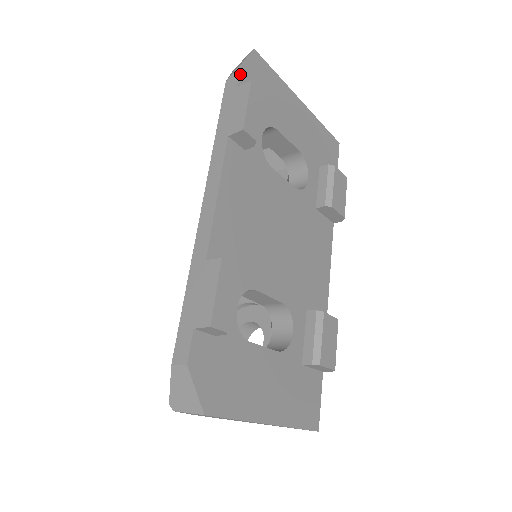
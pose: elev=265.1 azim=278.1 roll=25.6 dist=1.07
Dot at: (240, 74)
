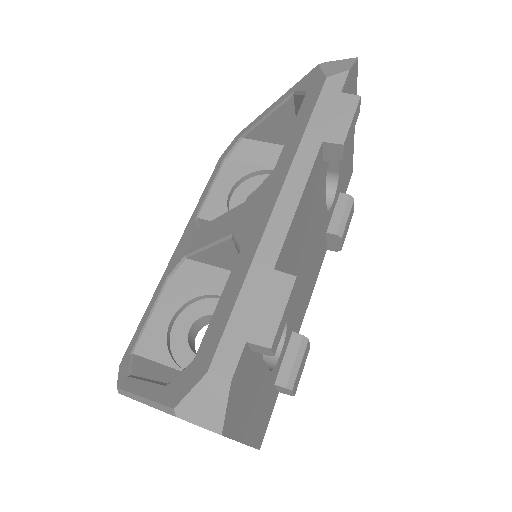
Dot at: (346, 80)
